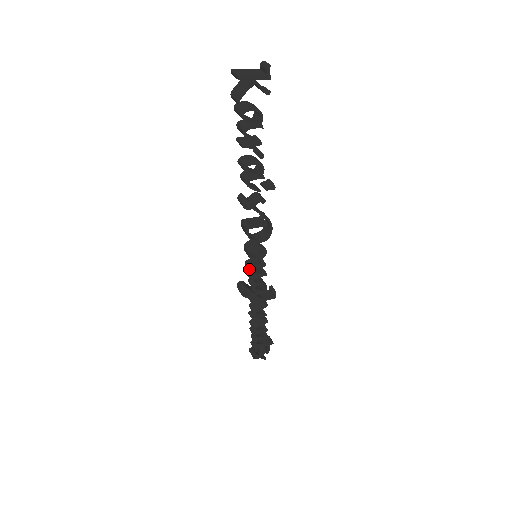
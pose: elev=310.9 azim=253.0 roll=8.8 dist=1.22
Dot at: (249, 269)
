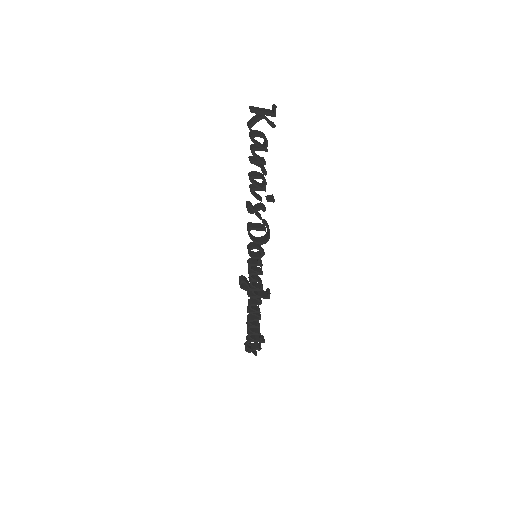
Dot at: (248, 265)
